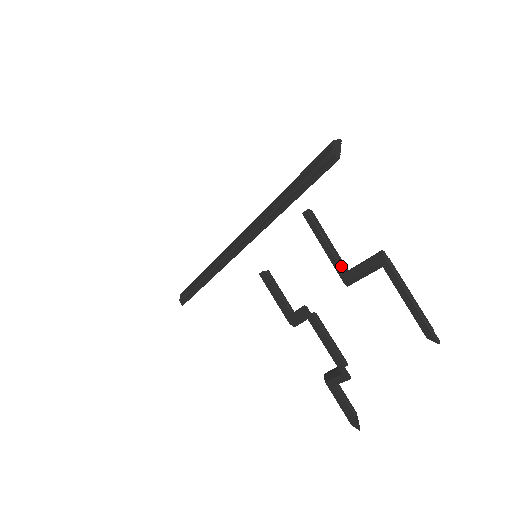
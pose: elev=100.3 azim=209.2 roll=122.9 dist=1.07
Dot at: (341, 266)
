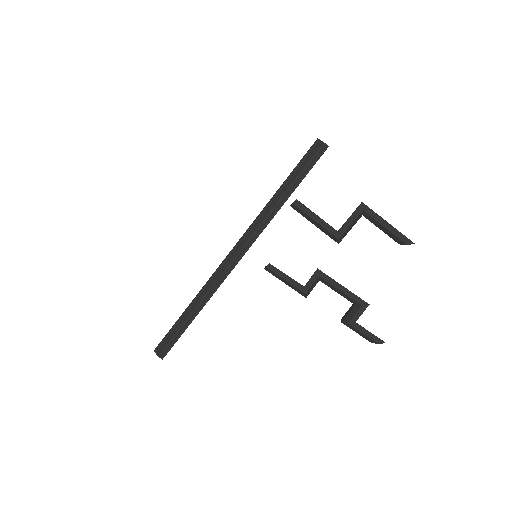
Dot at: (333, 228)
